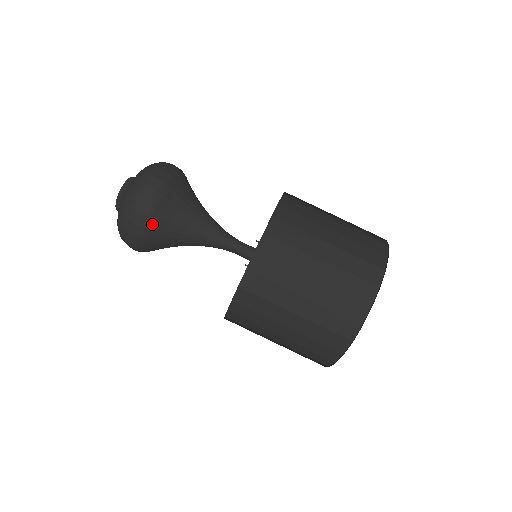
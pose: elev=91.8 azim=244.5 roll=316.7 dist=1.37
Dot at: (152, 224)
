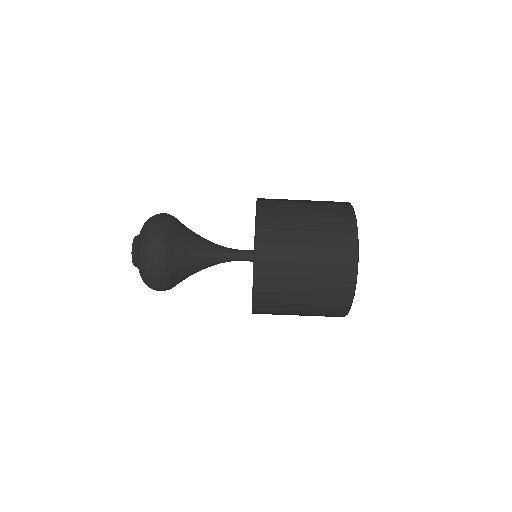
Dot at: (171, 283)
